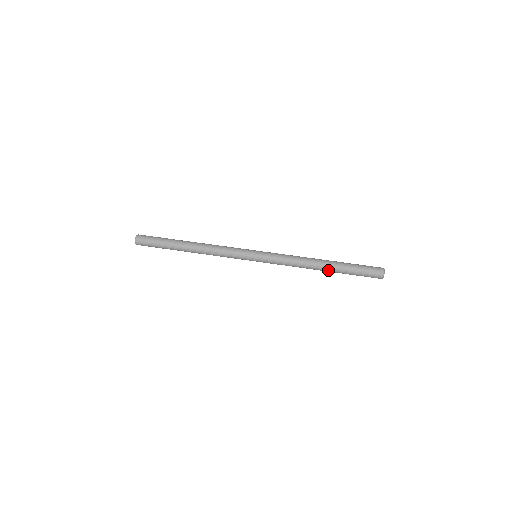
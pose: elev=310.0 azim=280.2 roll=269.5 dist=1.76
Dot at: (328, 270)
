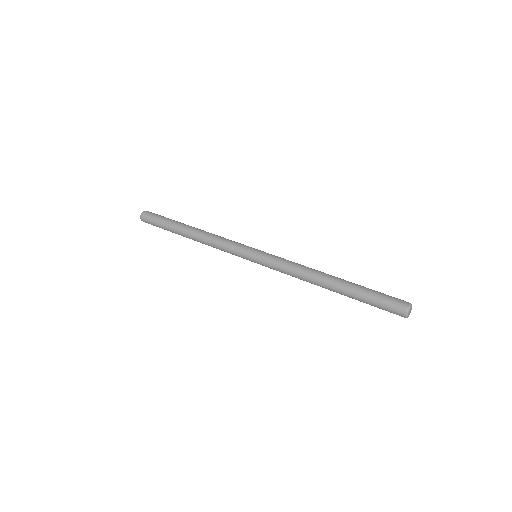
Dot at: (335, 291)
